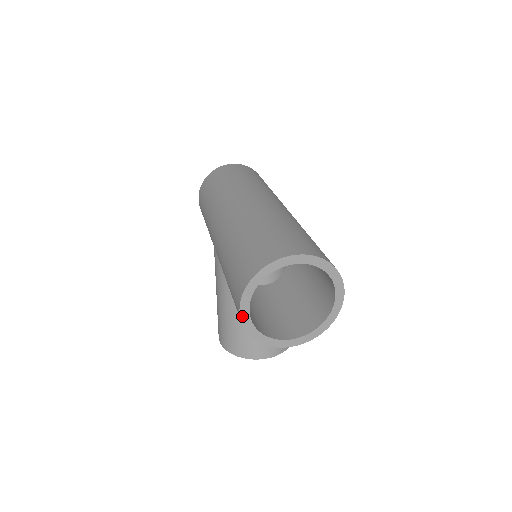
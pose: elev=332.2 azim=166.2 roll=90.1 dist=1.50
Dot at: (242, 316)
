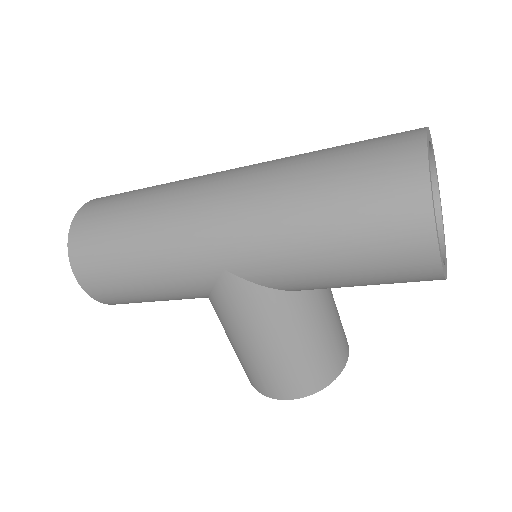
Dot at: (439, 252)
